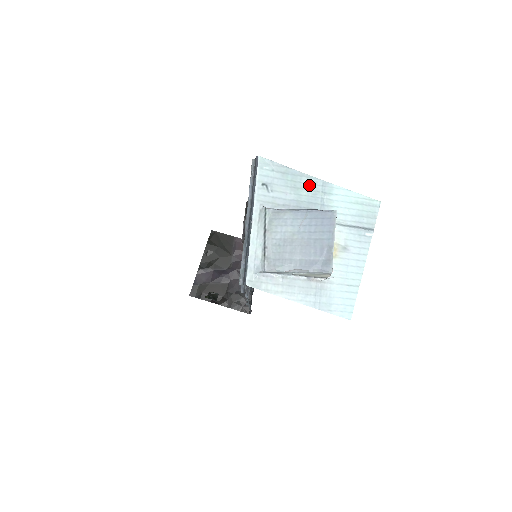
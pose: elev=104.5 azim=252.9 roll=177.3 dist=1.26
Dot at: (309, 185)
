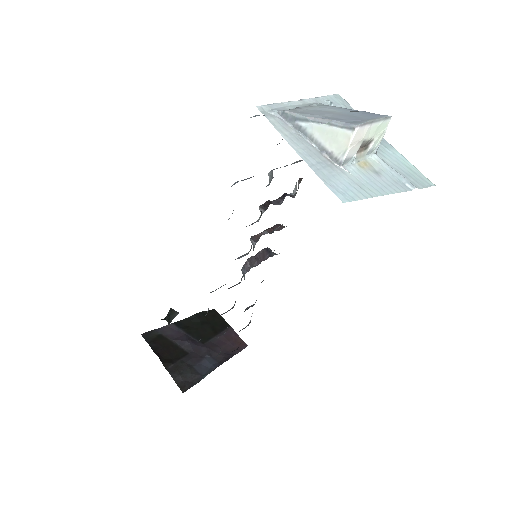
Dot at: occluded
